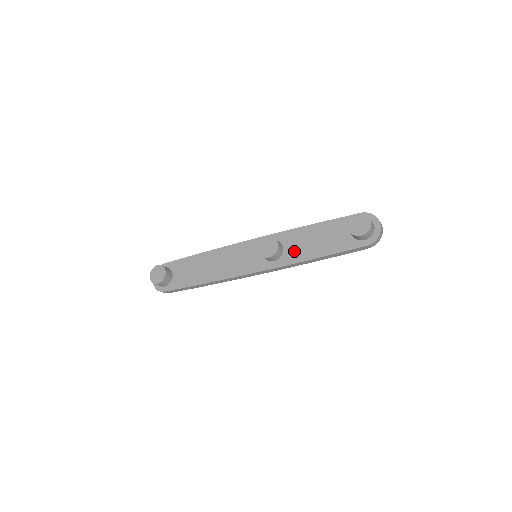
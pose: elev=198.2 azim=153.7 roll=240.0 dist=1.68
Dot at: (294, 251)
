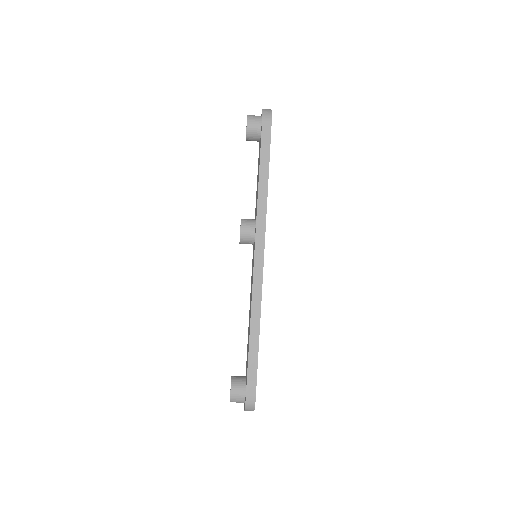
Dot at: (256, 206)
